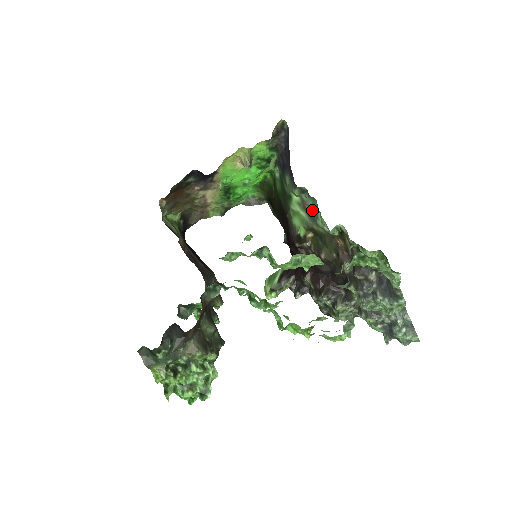
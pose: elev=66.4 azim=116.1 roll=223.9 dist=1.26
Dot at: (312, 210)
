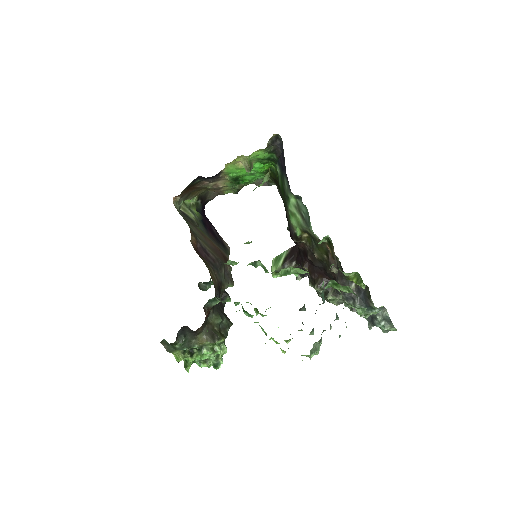
Dot at: (306, 216)
